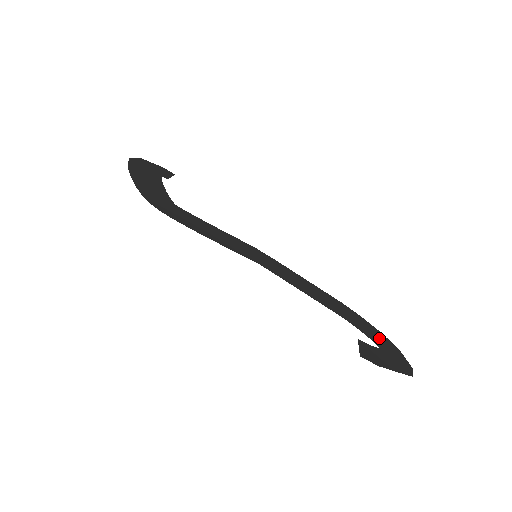
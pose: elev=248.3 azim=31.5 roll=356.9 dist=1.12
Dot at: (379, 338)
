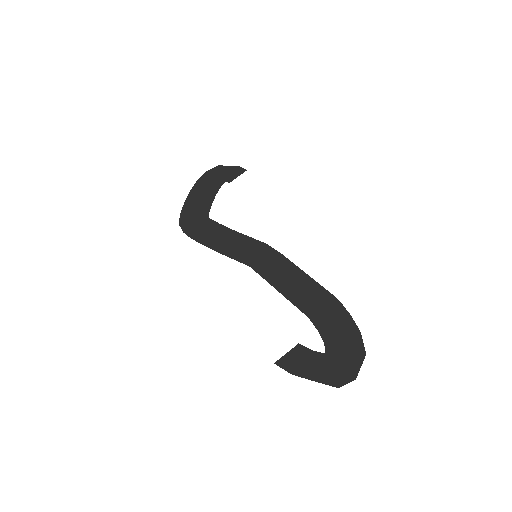
Dot at: (344, 340)
